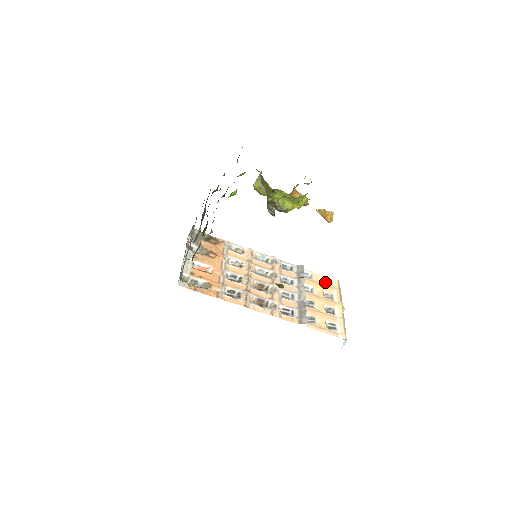
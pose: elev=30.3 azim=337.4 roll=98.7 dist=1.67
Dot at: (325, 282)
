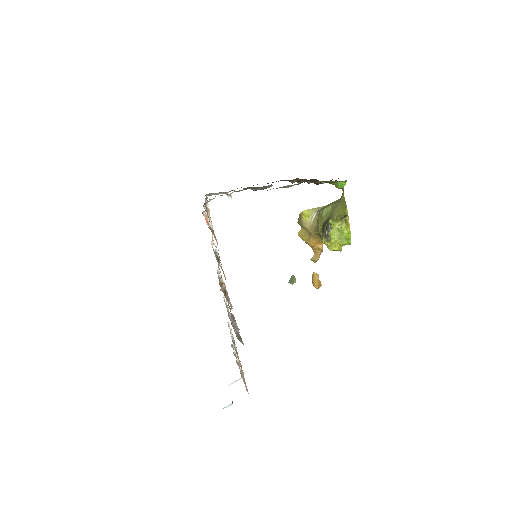
Dot at: (233, 347)
